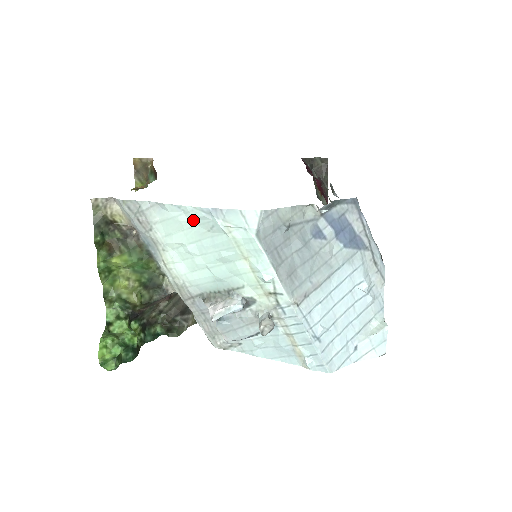
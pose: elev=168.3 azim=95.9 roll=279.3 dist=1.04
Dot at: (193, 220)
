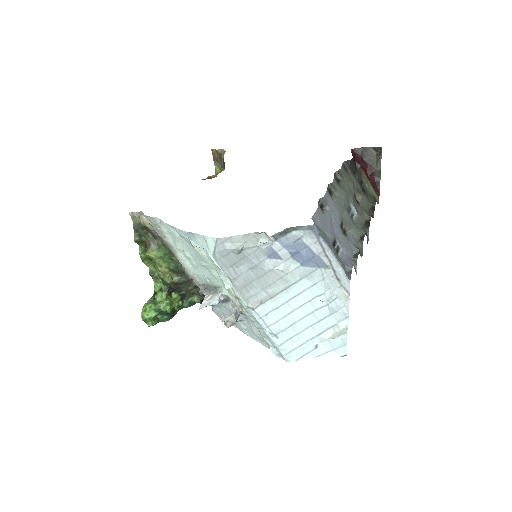
Dot at: (181, 237)
